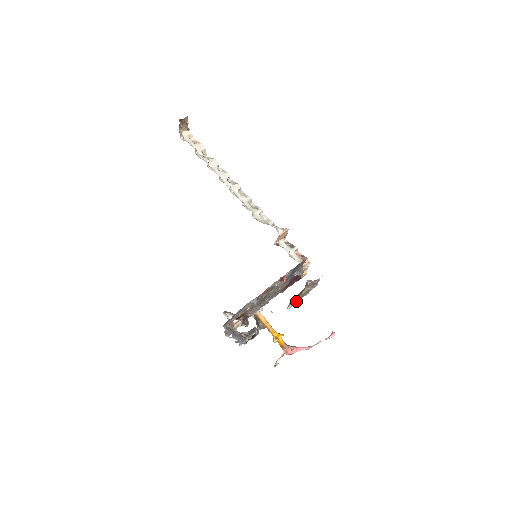
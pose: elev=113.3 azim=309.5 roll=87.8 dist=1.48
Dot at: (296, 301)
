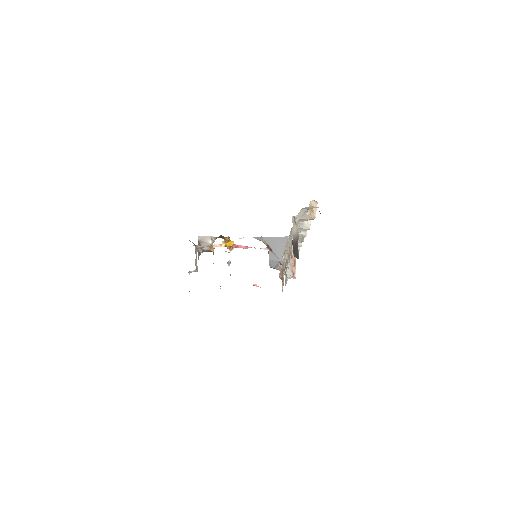
Dot at: (264, 240)
